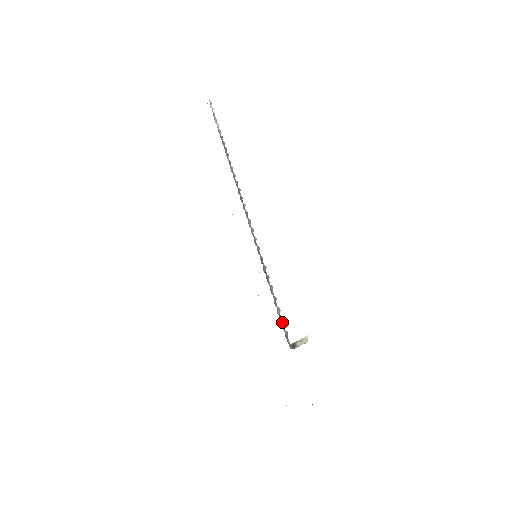
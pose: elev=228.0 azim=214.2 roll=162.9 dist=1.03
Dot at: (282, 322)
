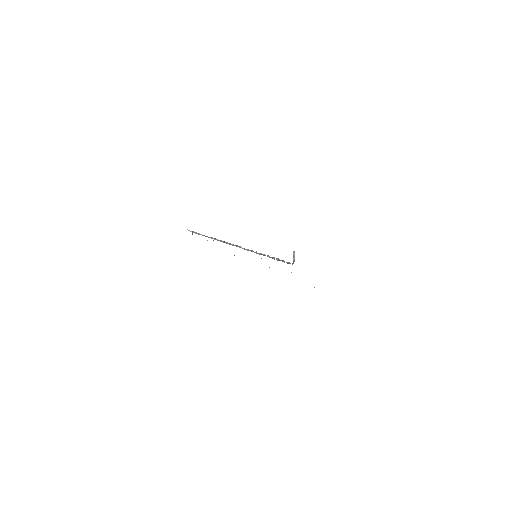
Dot at: (282, 261)
